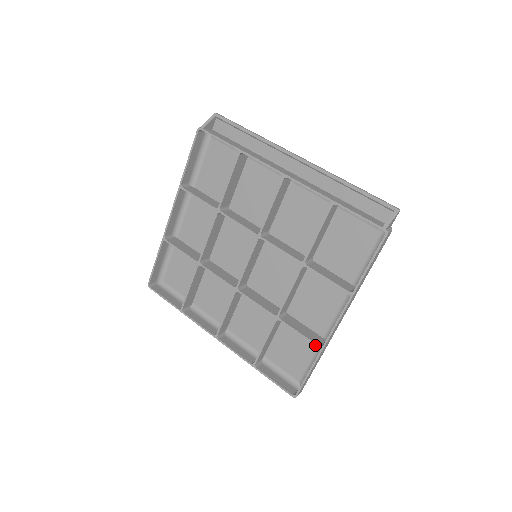
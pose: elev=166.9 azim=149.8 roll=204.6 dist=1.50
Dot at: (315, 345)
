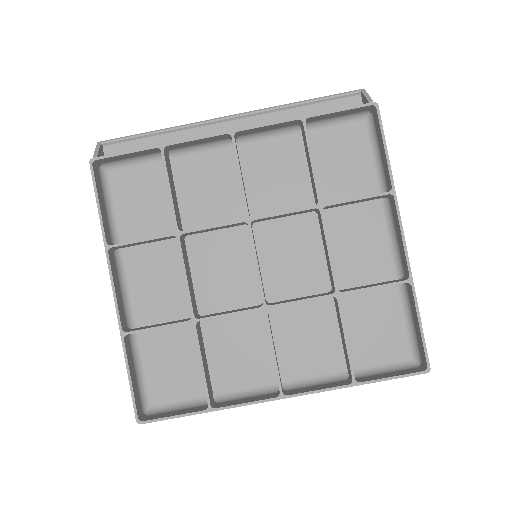
Dot at: (401, 283)
